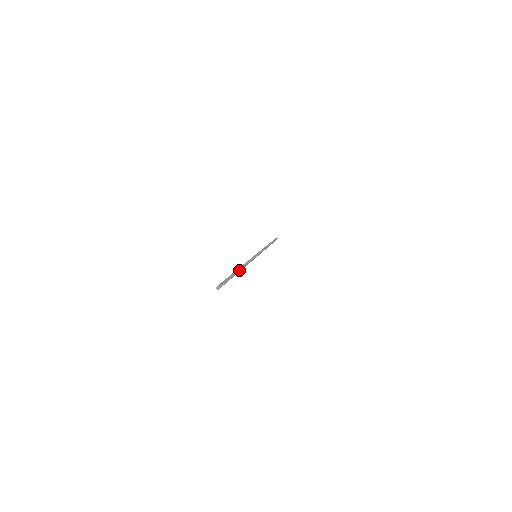
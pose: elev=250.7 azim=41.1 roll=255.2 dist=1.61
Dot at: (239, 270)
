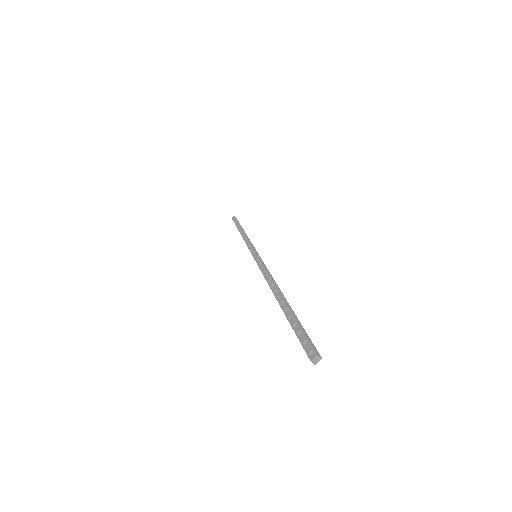
Dot at: (284, 297)
